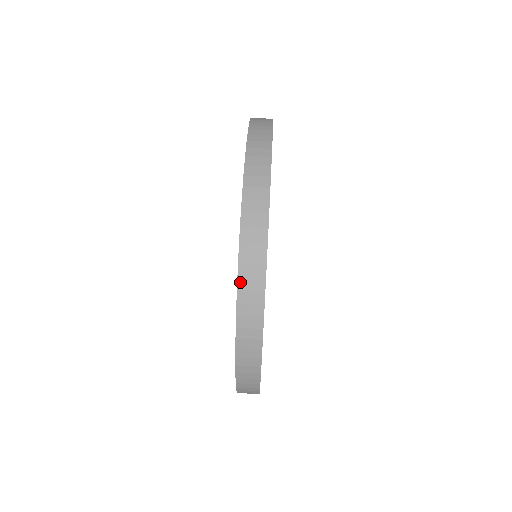
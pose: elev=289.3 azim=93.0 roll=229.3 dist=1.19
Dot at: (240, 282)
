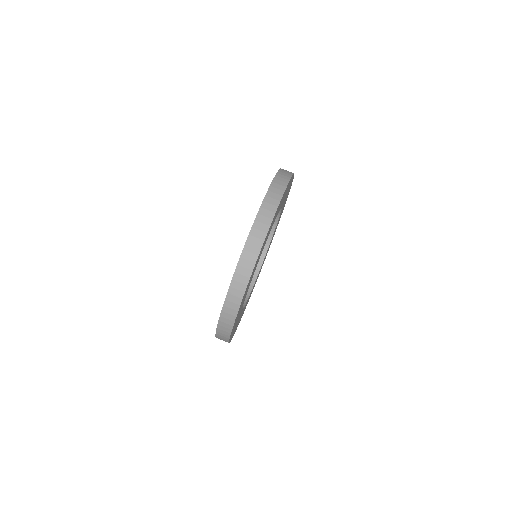
Dot at: (233, 282)
